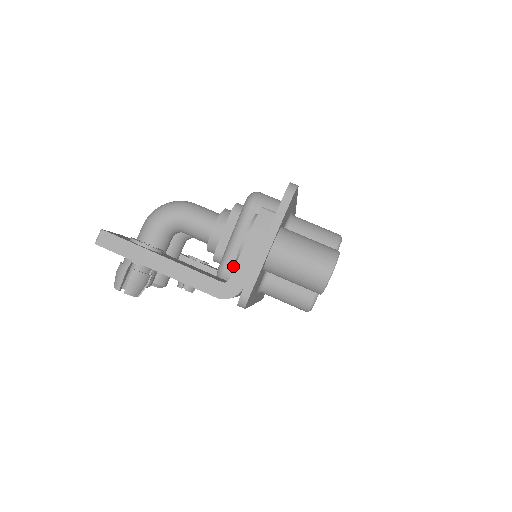
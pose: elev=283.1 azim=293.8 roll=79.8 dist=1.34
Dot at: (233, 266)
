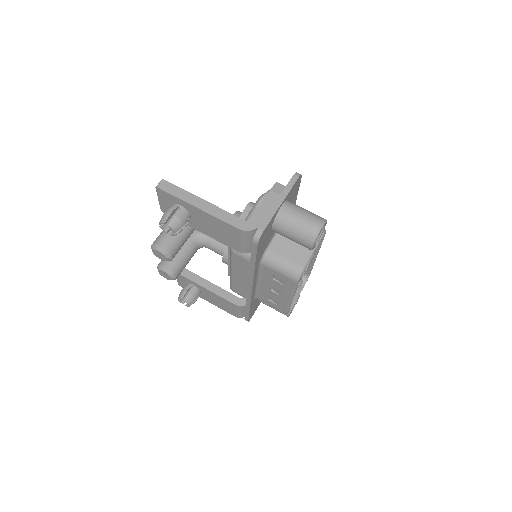
Dot at: occluded
